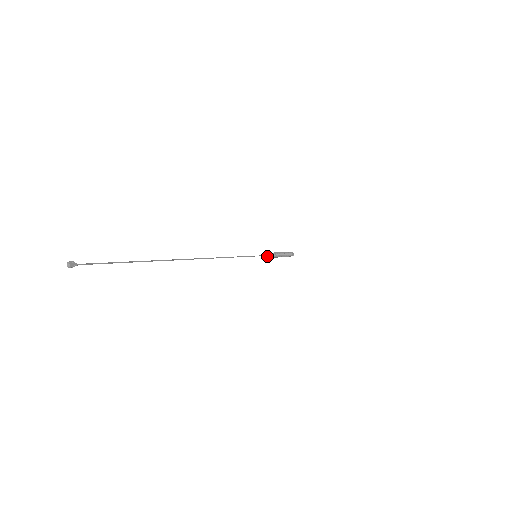
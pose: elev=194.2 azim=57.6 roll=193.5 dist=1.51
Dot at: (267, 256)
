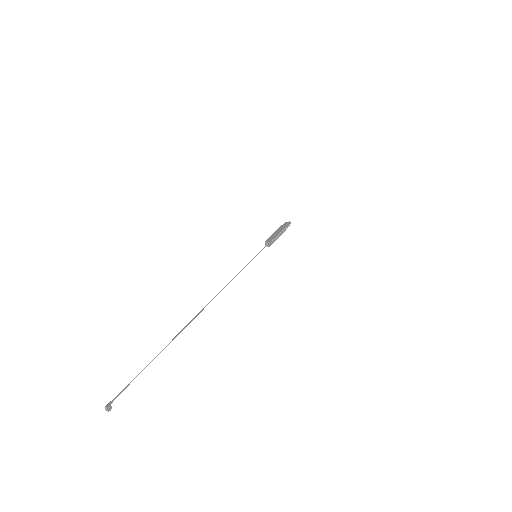
Dot at: (266, 245)
